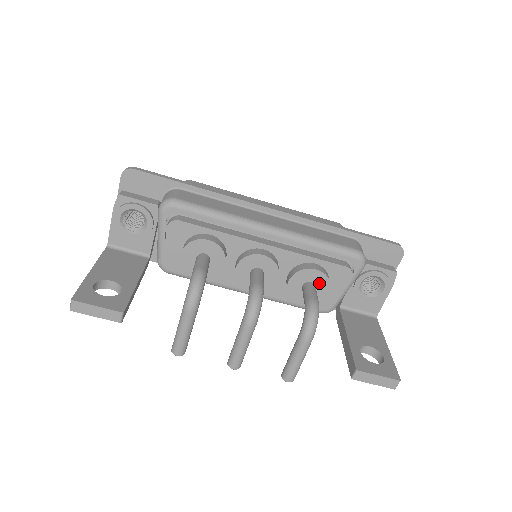
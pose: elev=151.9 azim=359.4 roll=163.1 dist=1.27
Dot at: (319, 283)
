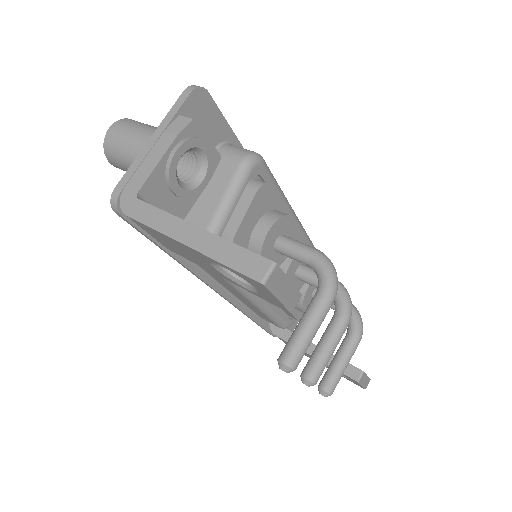
Dot at: occluded
